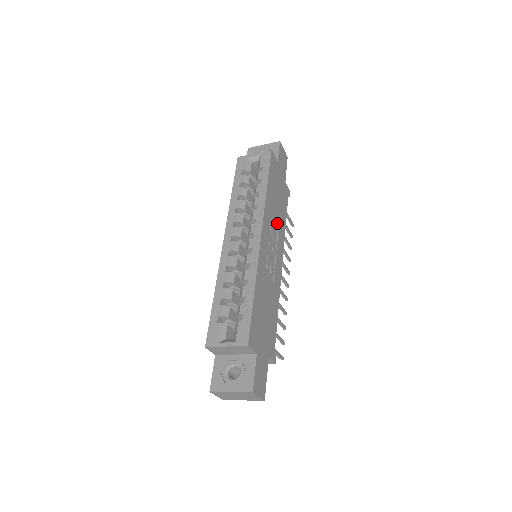
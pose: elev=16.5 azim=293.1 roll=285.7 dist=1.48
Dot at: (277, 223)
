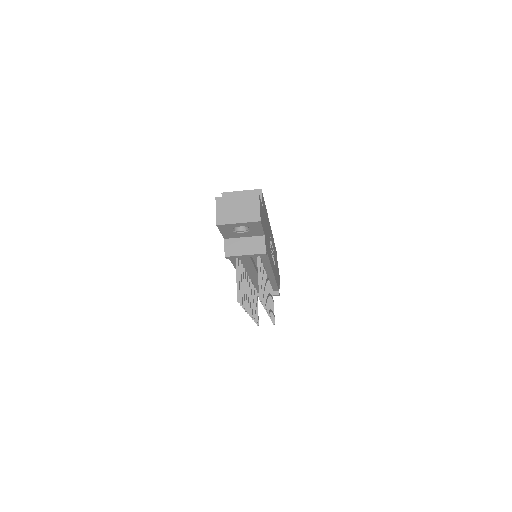
Dot at: occluded
